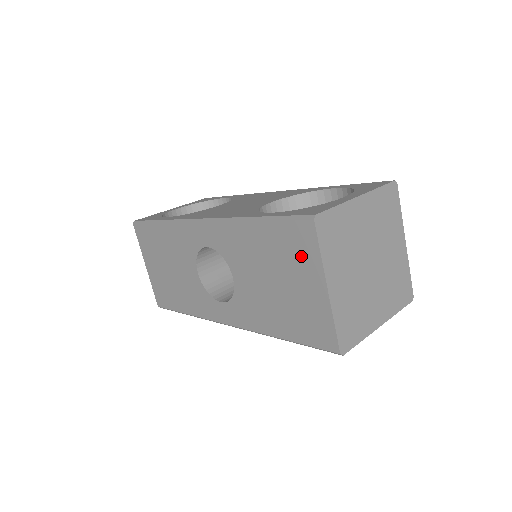
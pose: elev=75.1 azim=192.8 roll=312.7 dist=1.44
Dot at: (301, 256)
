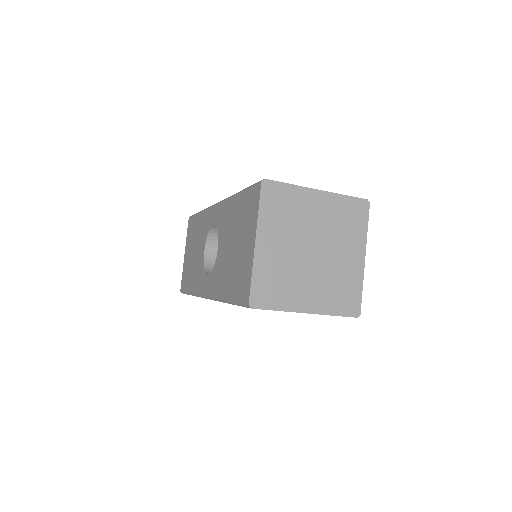
Dot at: (250, 216)
